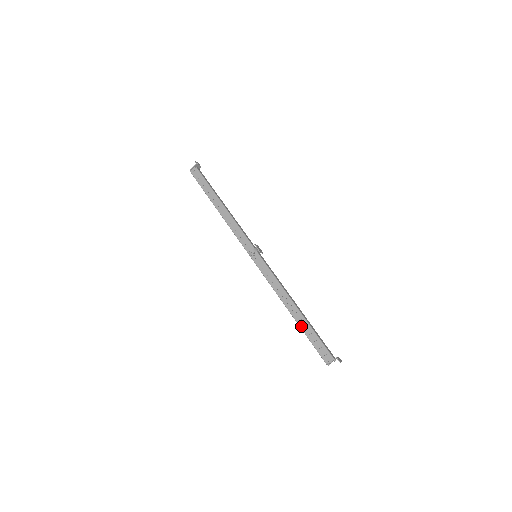
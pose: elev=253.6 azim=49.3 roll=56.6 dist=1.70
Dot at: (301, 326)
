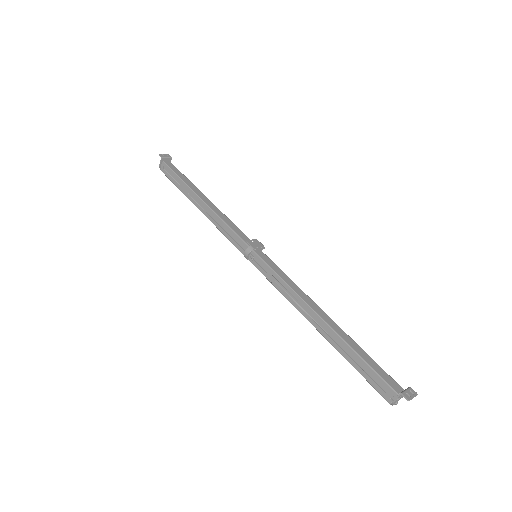
Dot at: (337, 348)
